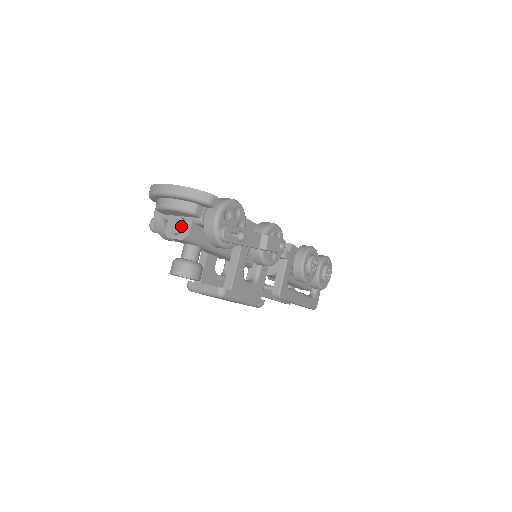
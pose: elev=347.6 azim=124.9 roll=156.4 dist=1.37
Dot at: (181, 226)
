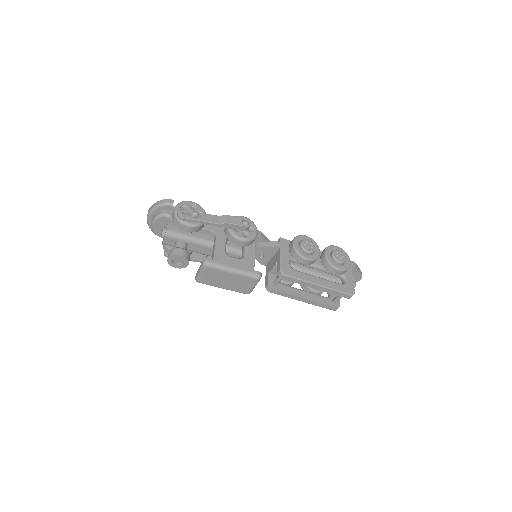
Dot at: (163, 229)
